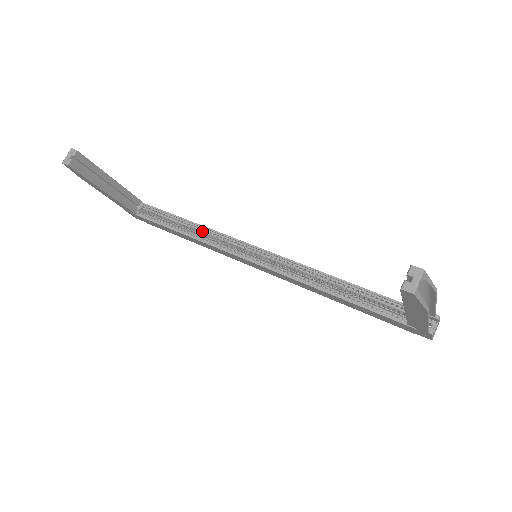
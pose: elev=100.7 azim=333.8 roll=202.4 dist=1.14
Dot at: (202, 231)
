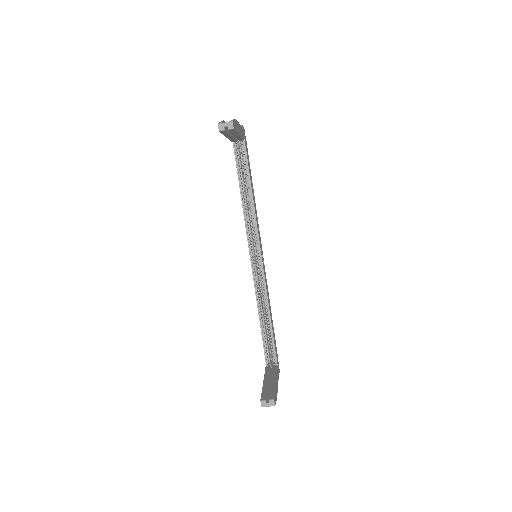
Dot at: (251, 206)
